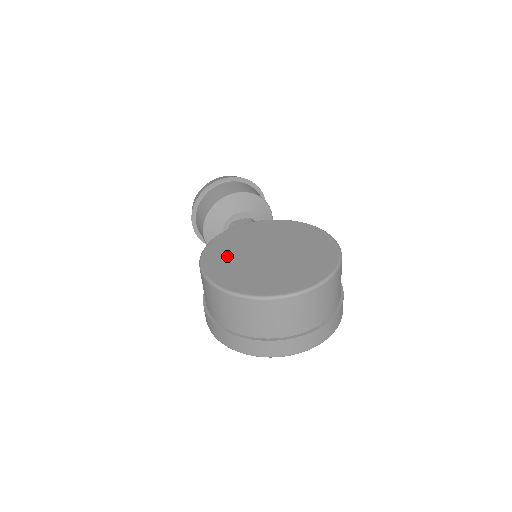
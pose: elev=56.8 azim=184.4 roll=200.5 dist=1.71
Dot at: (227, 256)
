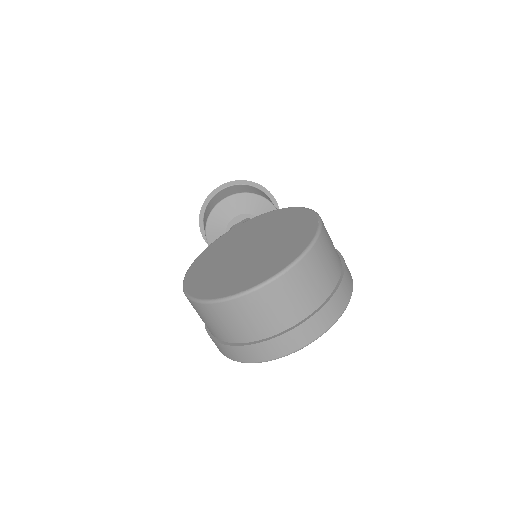
Dot at: (209, 264)
